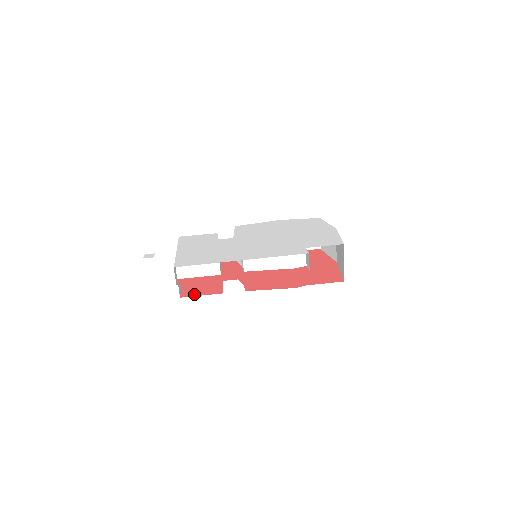
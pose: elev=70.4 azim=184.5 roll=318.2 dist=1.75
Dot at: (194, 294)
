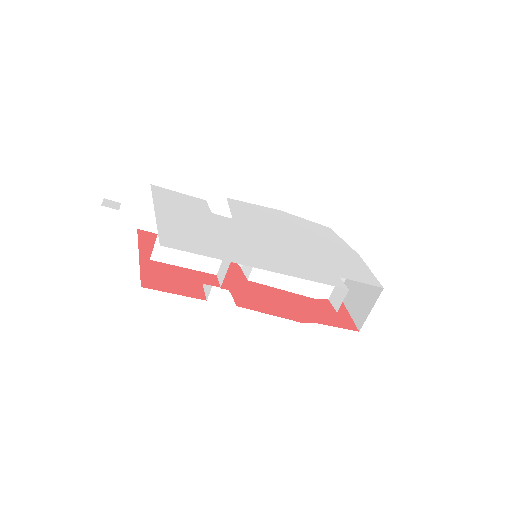
Dot at: (163, 287)
